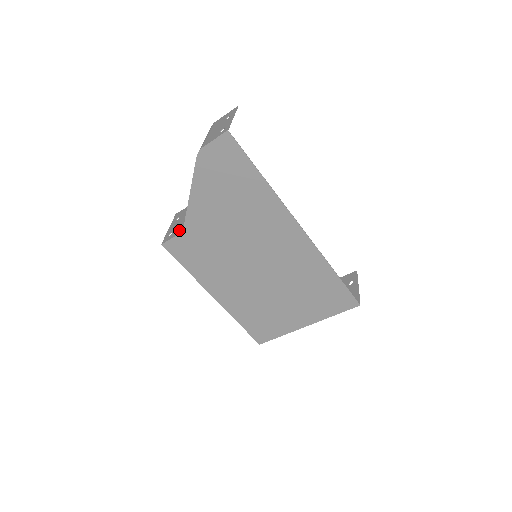
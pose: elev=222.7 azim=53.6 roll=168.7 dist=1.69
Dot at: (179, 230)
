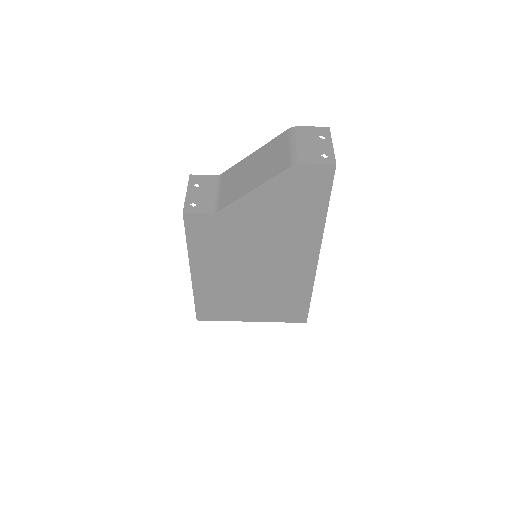
Dot at: (208, 207)
